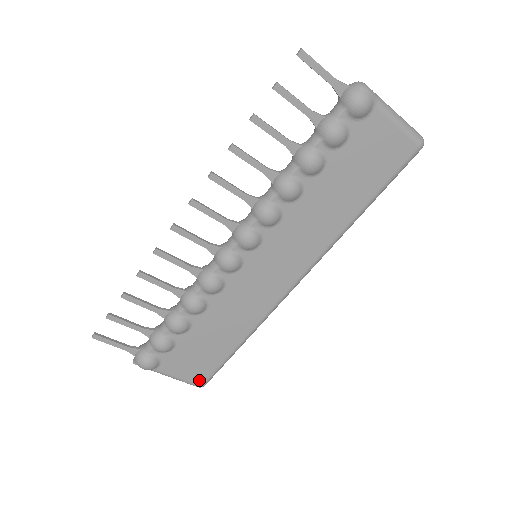
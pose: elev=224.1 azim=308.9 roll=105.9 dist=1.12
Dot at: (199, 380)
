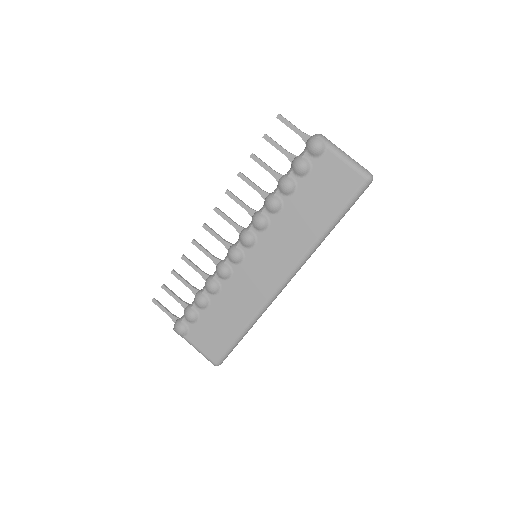
Dot at: (214, 357)
